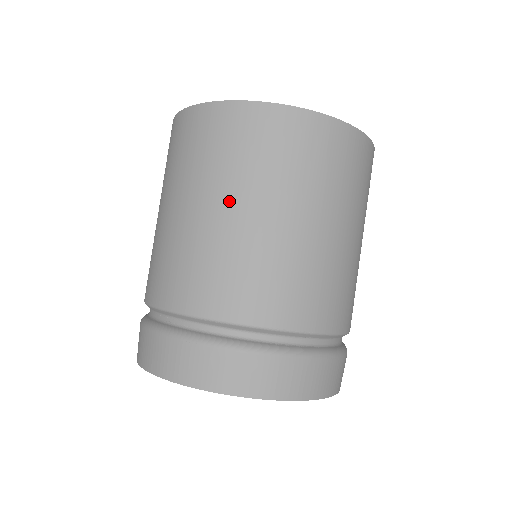
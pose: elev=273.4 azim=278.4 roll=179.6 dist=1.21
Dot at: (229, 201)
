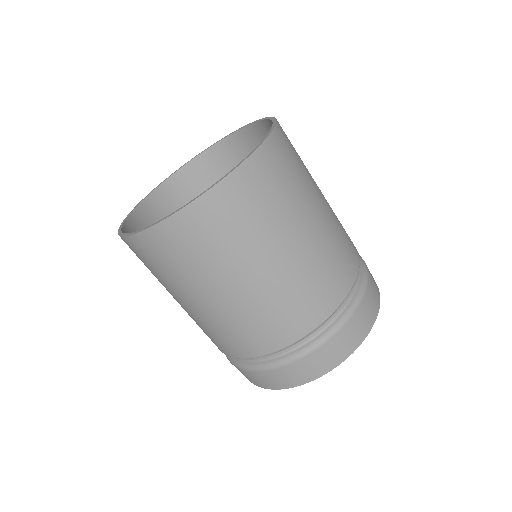
Dot at: (236, 278)
